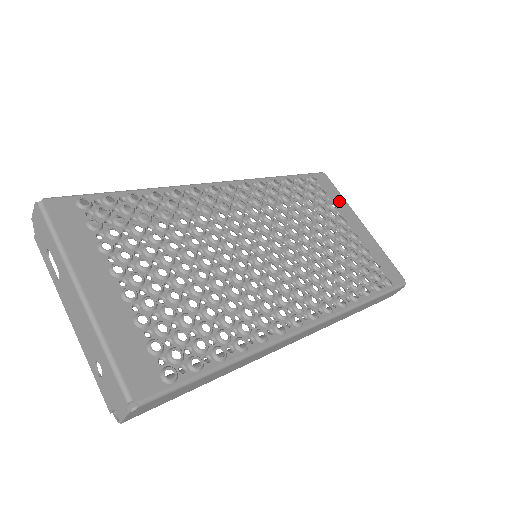
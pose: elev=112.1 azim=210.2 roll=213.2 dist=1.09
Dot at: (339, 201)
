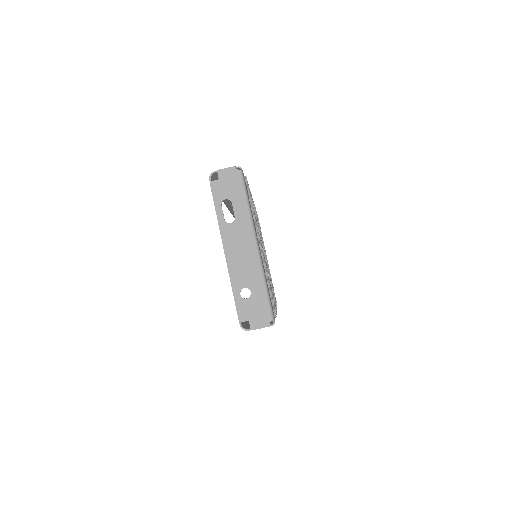
Dot at: occluded
